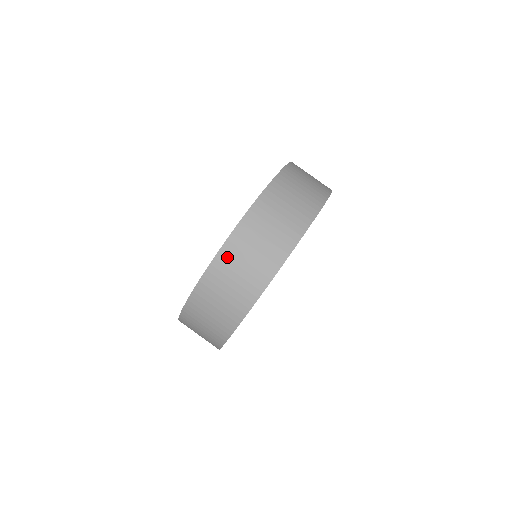
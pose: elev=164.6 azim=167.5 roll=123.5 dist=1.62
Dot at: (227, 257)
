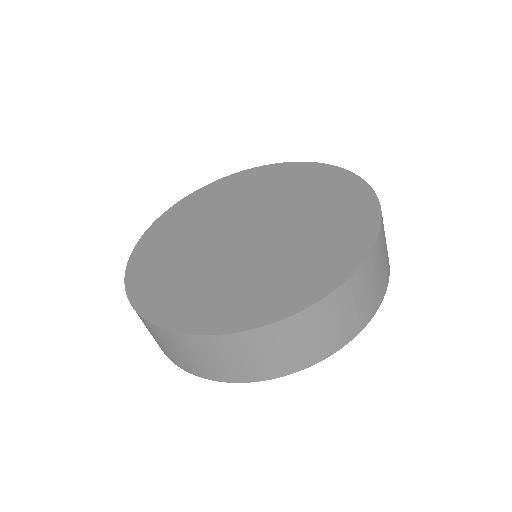
Dot at: (196, 344)
